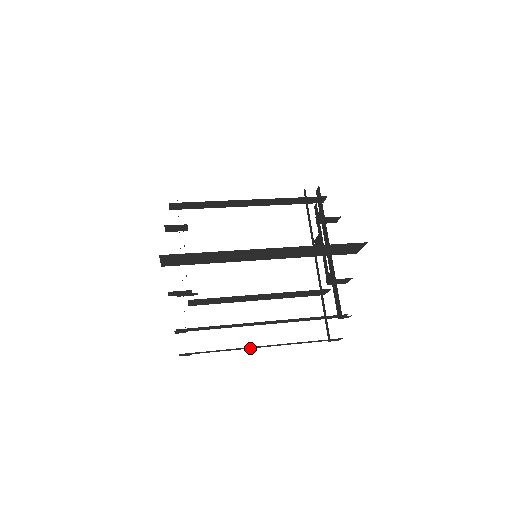
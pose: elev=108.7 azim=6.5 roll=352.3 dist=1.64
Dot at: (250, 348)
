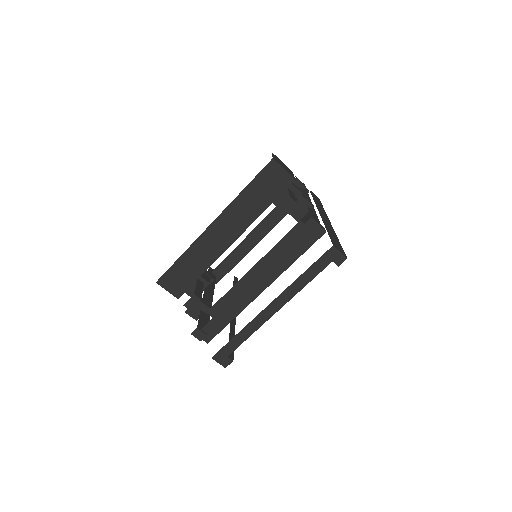
Dot at: (267, 320)
